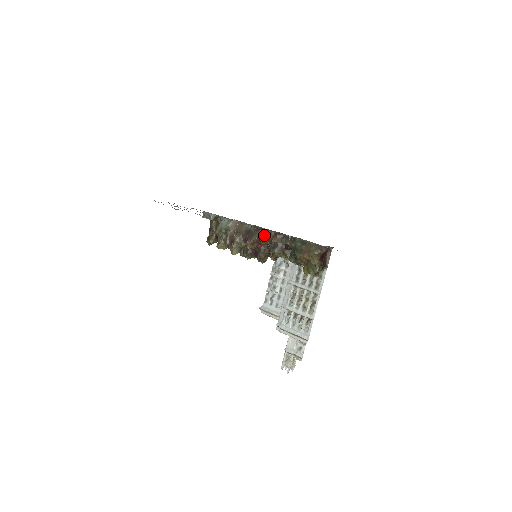
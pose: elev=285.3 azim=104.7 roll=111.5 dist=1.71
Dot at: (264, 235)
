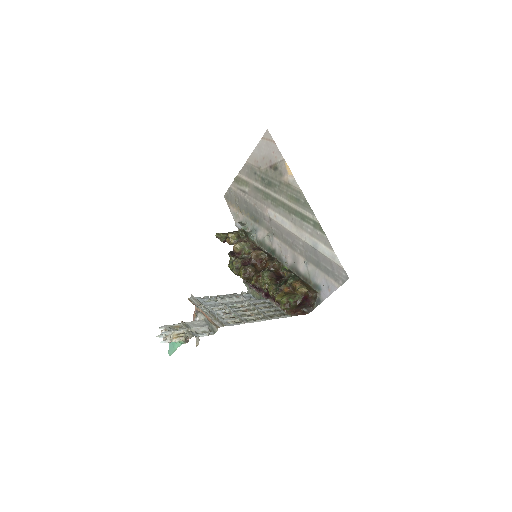
Dot at: (273, 259)
